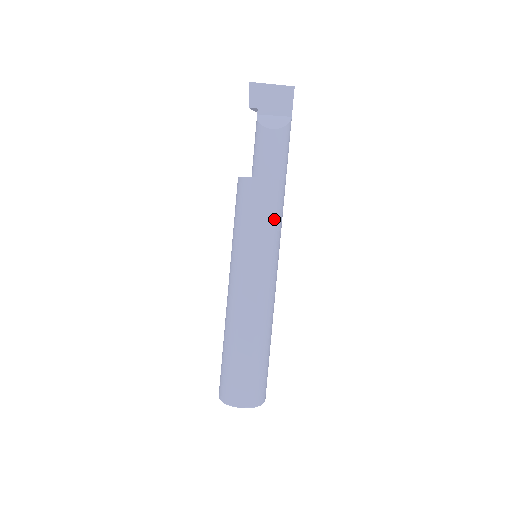
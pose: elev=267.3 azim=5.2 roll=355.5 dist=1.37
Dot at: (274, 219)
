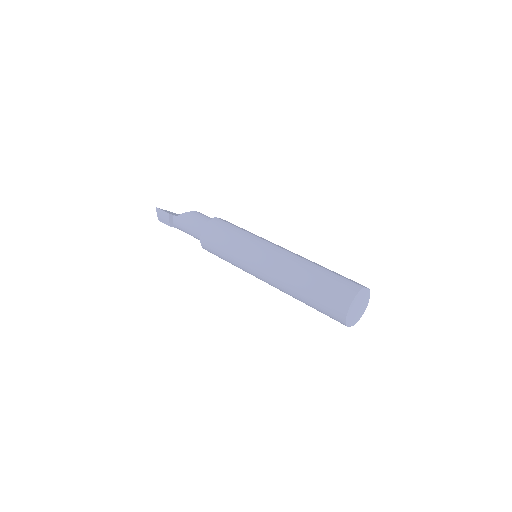
Dot at: occluded
